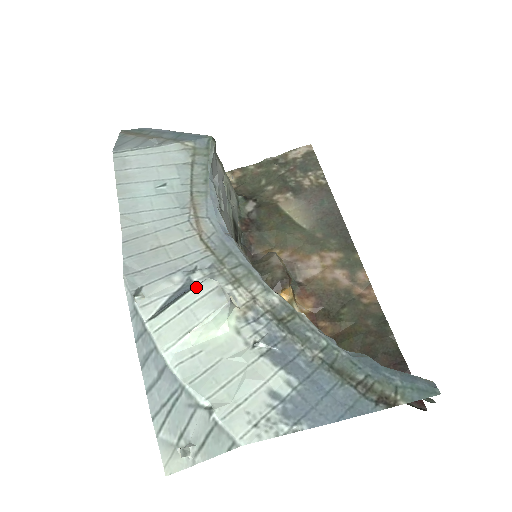
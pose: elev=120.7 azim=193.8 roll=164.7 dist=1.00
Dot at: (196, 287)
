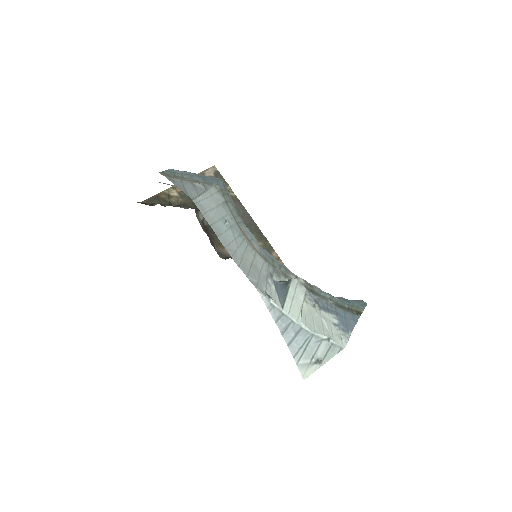
Dot at: (291, 285)
